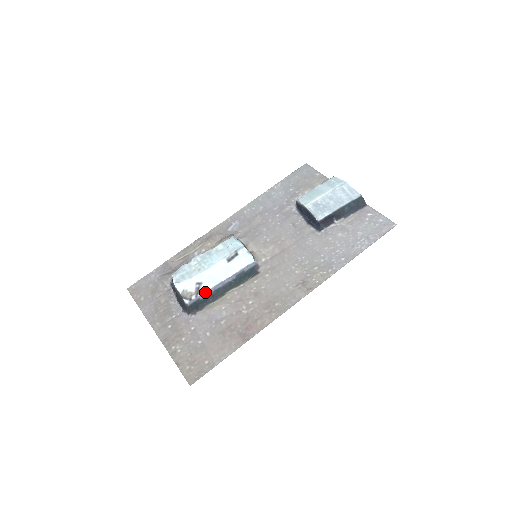
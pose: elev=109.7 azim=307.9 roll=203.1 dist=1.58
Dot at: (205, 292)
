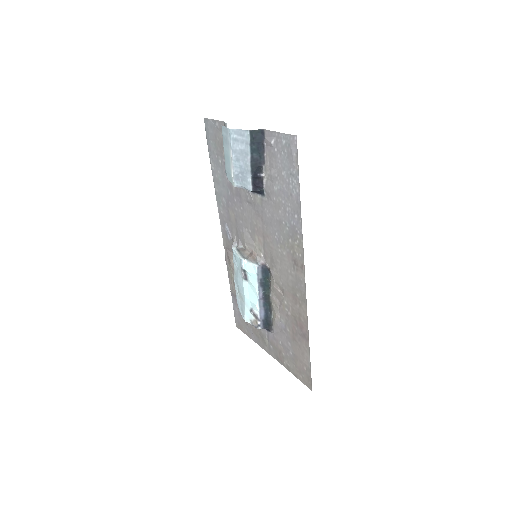
Dot at: (260, 314)
